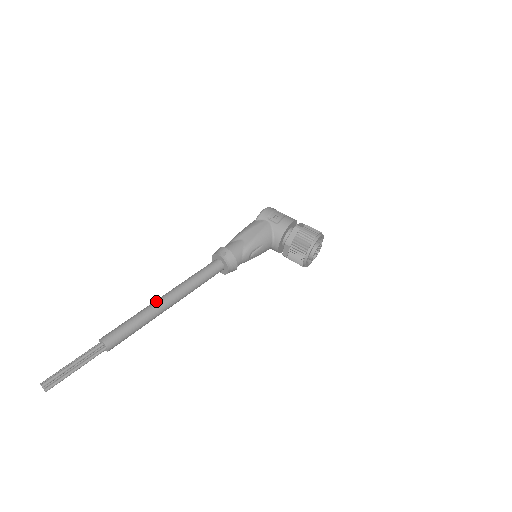
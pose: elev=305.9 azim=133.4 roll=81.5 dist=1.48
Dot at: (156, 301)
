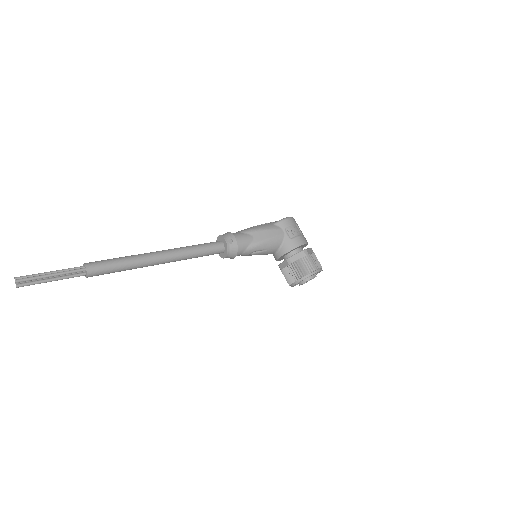
Dot at: (150, 254)
